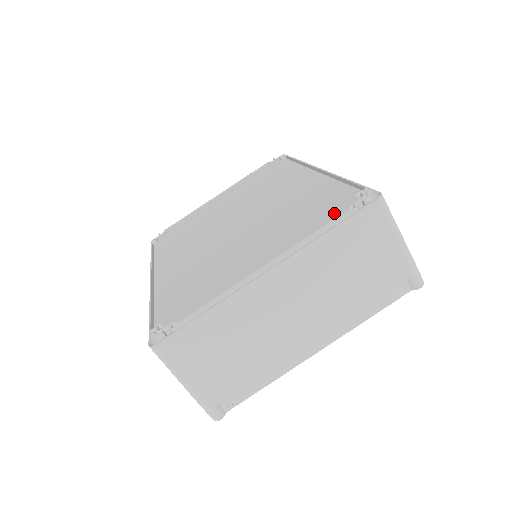
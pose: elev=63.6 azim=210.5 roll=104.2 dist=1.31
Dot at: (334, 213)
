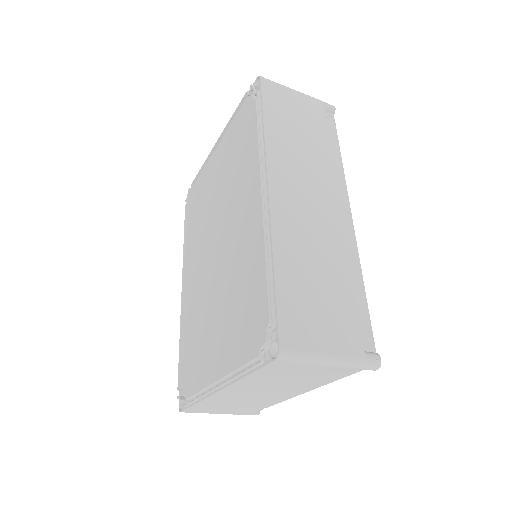
Dot at: (251, 347)
